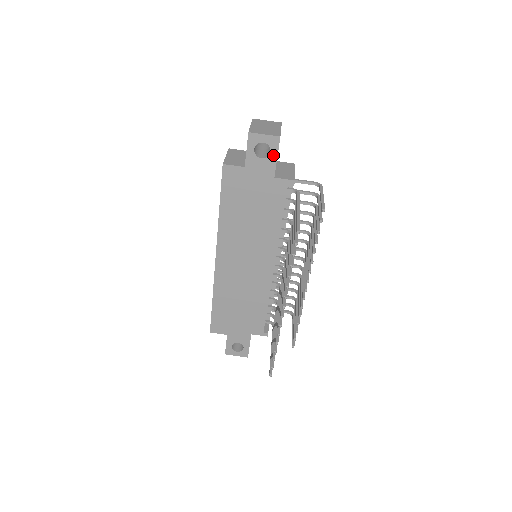
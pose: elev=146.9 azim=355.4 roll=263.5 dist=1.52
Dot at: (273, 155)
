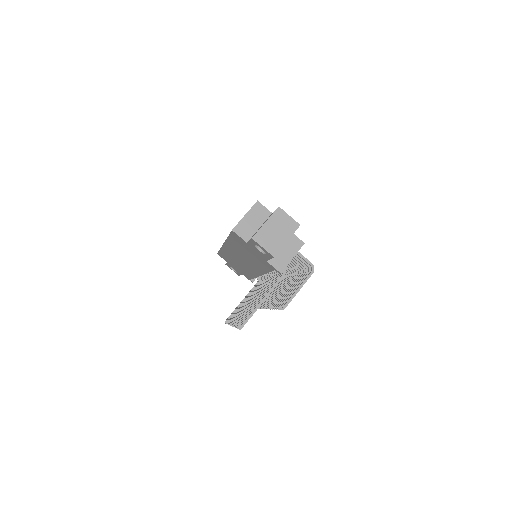
Dot at: (268, 256)
